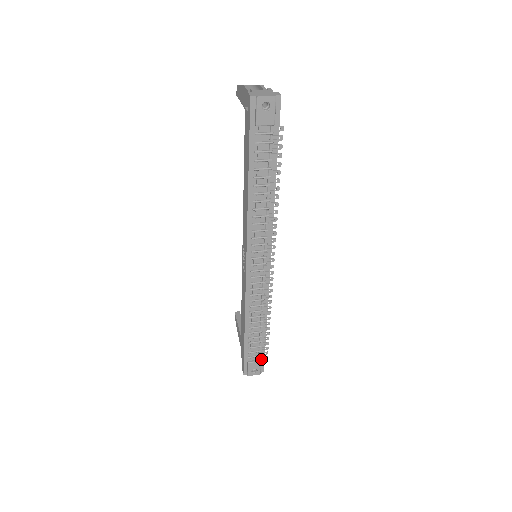
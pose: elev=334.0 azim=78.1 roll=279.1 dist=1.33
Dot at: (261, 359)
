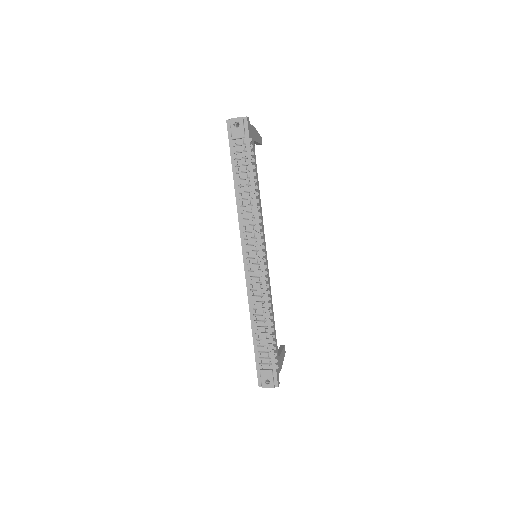
Dot at: (272, 368)
